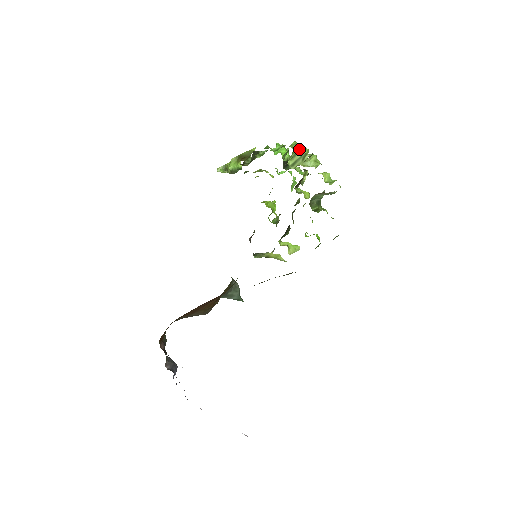
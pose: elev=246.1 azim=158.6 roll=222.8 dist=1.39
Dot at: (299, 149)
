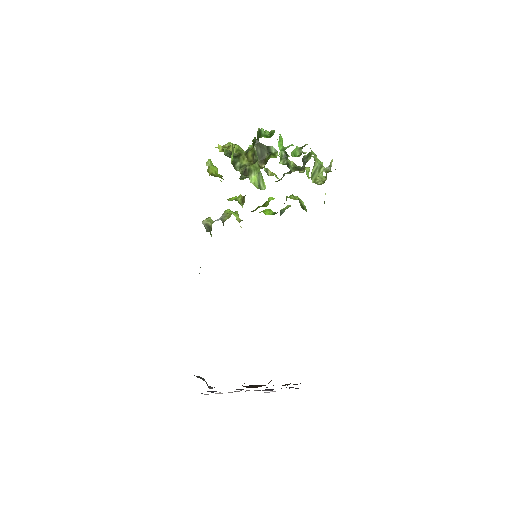
Dot at: (315, 158)
